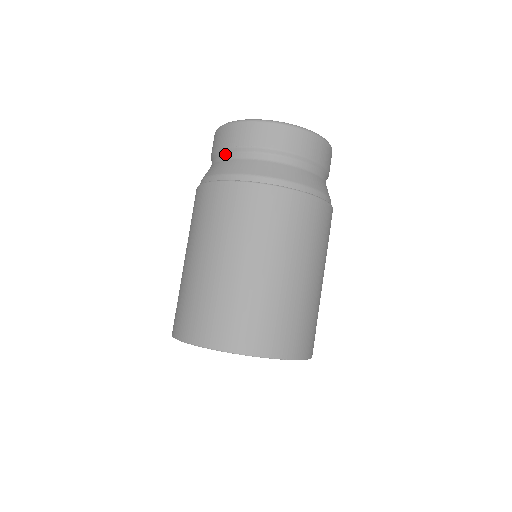
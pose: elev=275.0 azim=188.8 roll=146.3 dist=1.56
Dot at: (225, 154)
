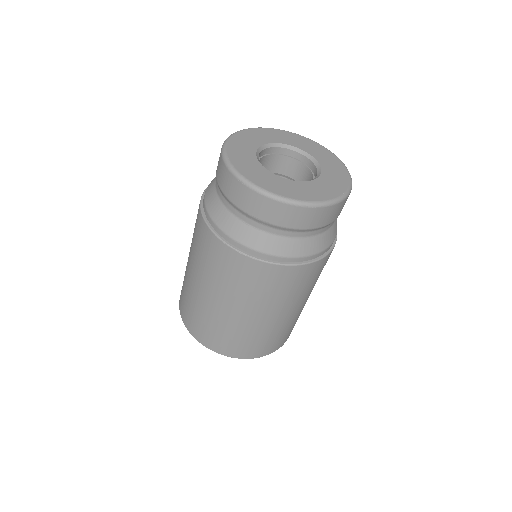
Dot at: (233, 208)
